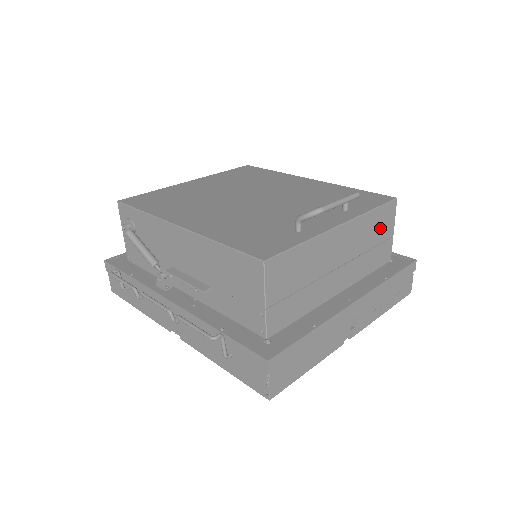
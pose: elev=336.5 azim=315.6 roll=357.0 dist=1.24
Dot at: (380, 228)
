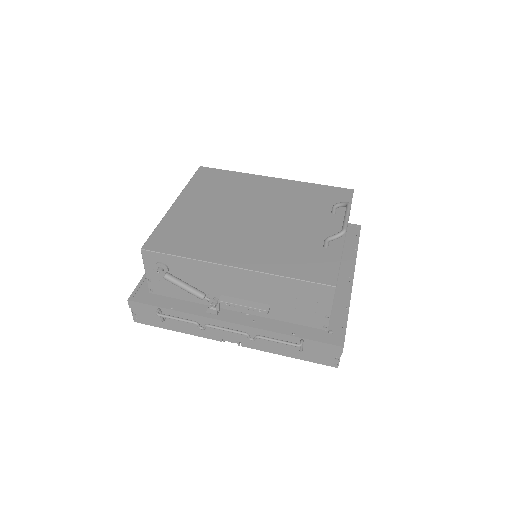
Dot at: occluded
